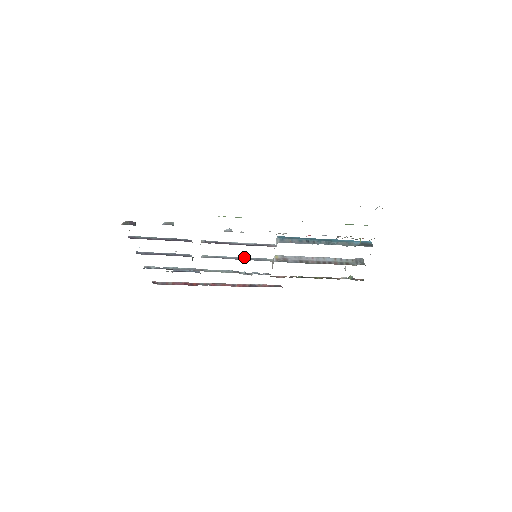
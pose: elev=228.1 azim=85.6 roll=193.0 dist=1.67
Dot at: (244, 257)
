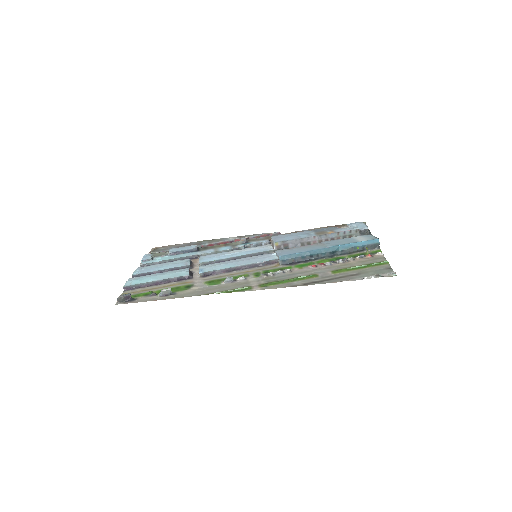
Dot at: (243, 255)
